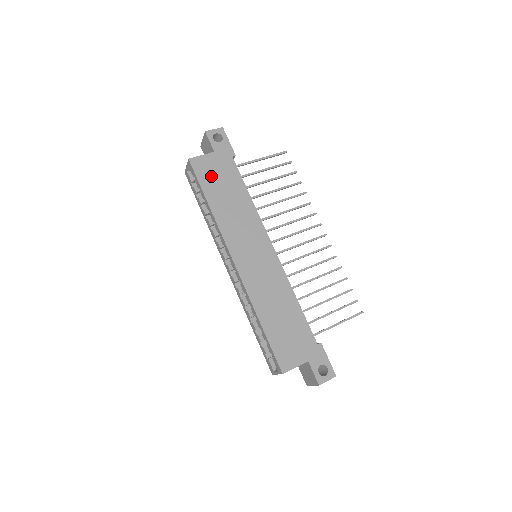
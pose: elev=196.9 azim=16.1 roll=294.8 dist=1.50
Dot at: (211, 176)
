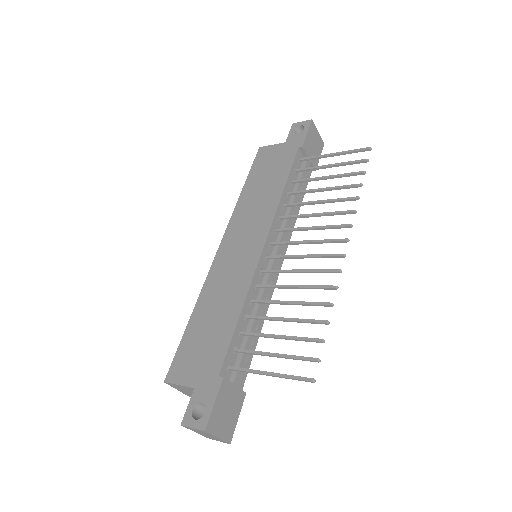
Dot at: (265, 164)
